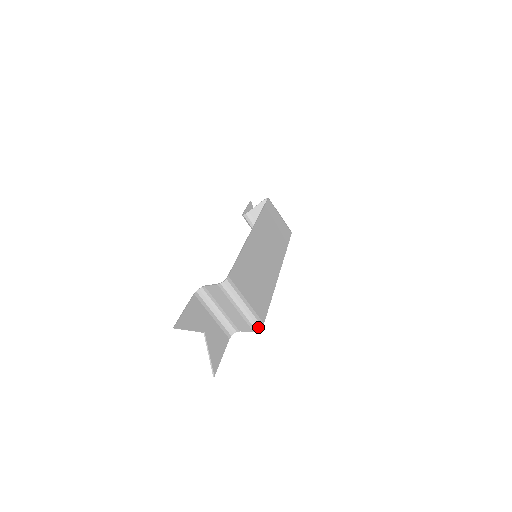
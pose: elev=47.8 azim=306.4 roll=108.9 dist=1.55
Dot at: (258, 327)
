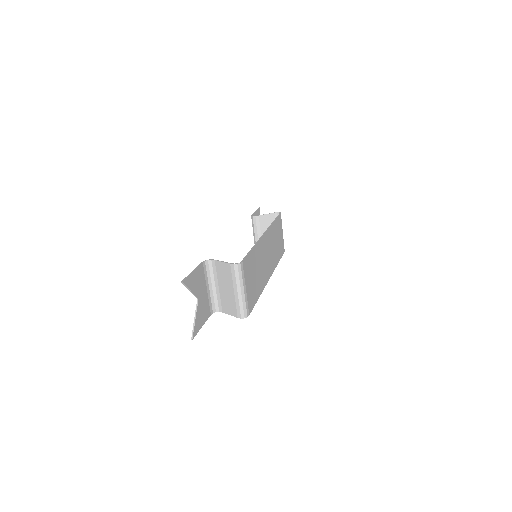
Dot at: (244, 316)
